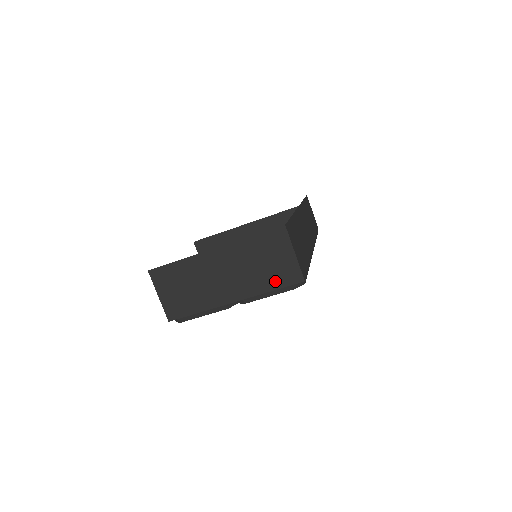
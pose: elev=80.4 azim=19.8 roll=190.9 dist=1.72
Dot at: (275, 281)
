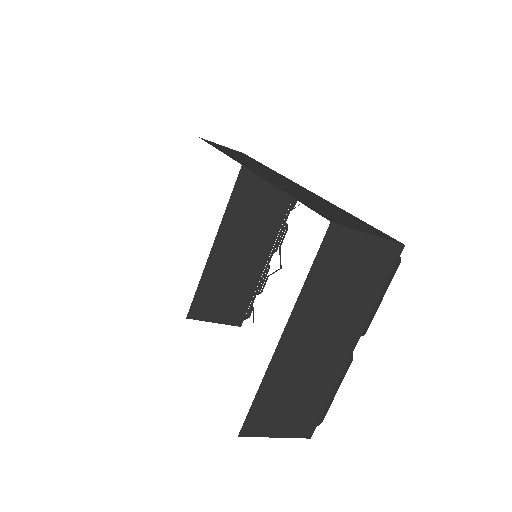
Dot at: (375, 282)
